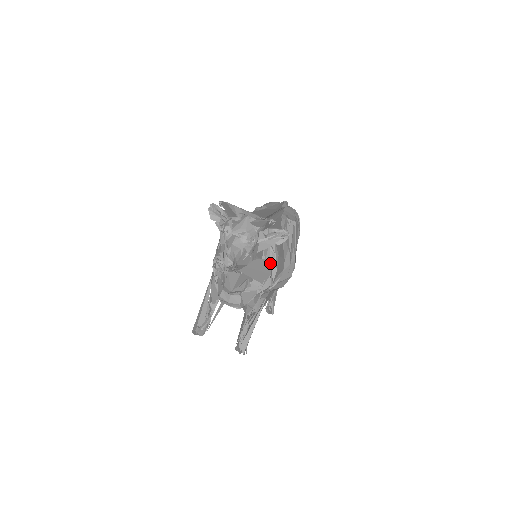
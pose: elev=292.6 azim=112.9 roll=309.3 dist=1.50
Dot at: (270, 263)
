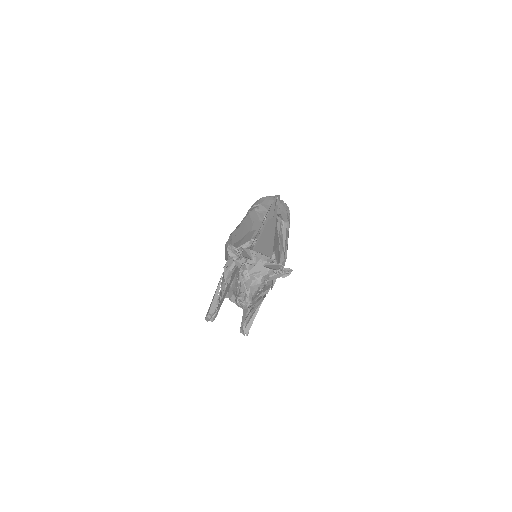
Dot at: occluded
